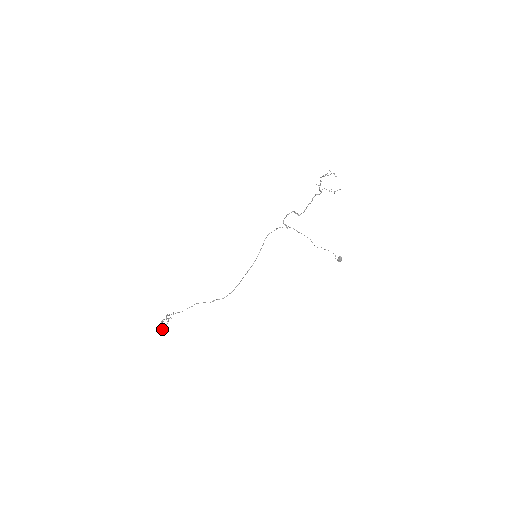
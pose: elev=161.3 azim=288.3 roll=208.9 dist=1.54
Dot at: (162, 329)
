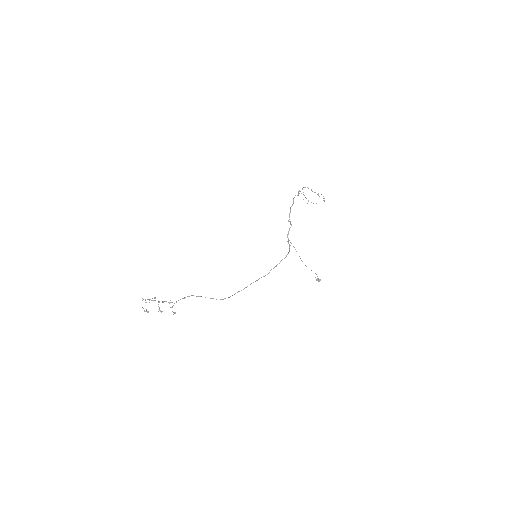
Dot at: (147, 311)
